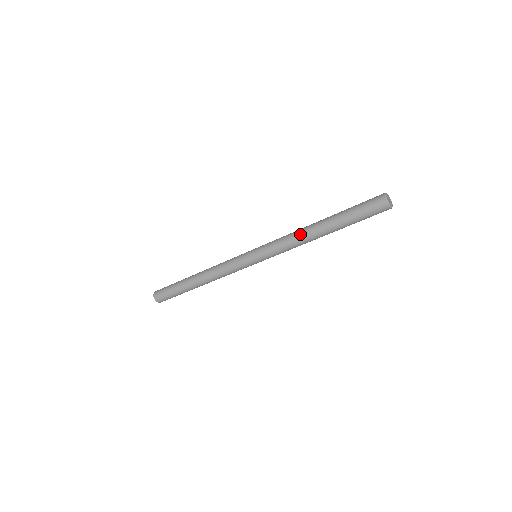
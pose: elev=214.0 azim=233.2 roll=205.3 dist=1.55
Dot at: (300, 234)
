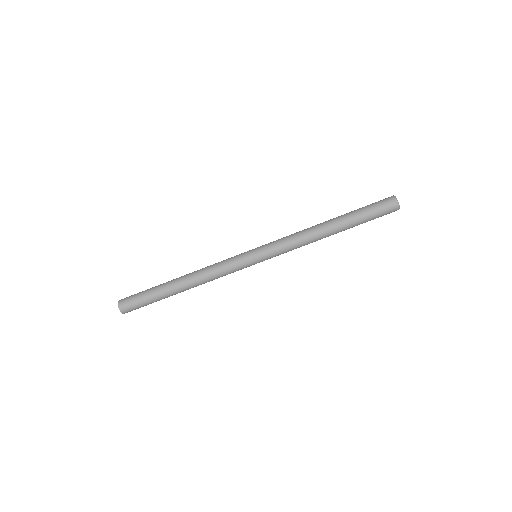
Dot at: (310, 230)
